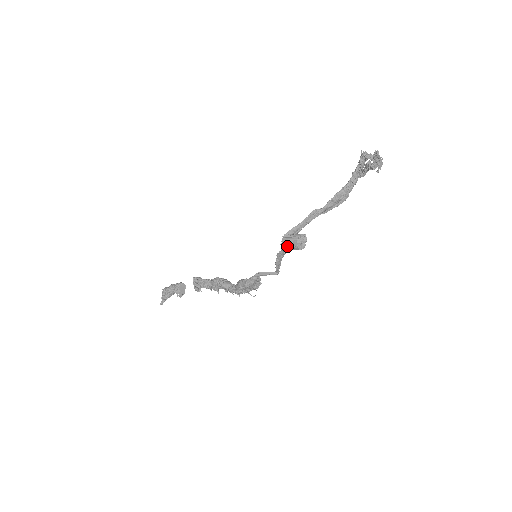
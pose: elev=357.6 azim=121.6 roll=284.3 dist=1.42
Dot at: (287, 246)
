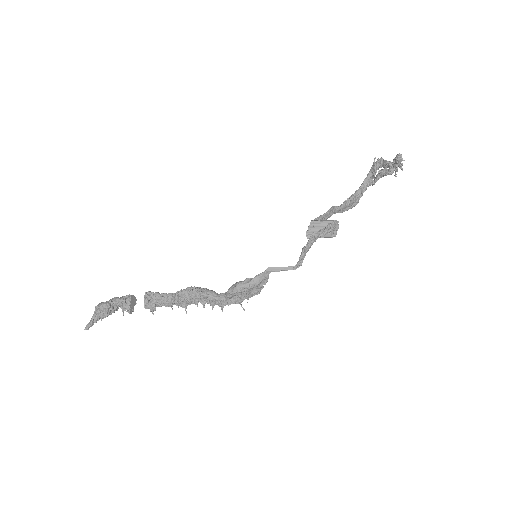
Dot at: (323, 228)
